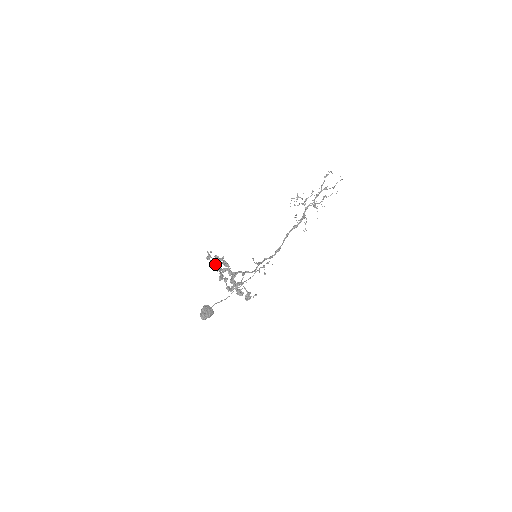
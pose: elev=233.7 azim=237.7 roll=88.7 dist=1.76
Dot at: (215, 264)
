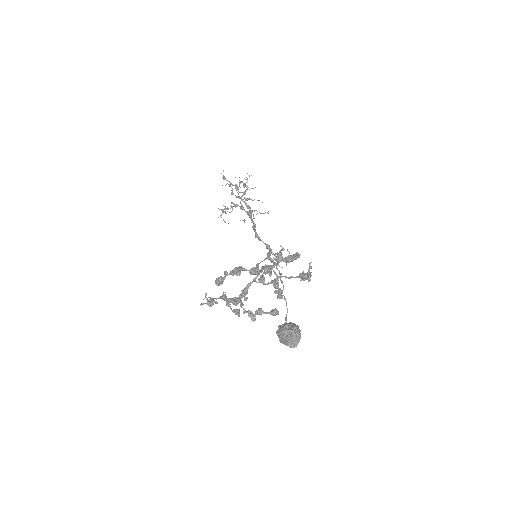
Dot at: (226, 300)
